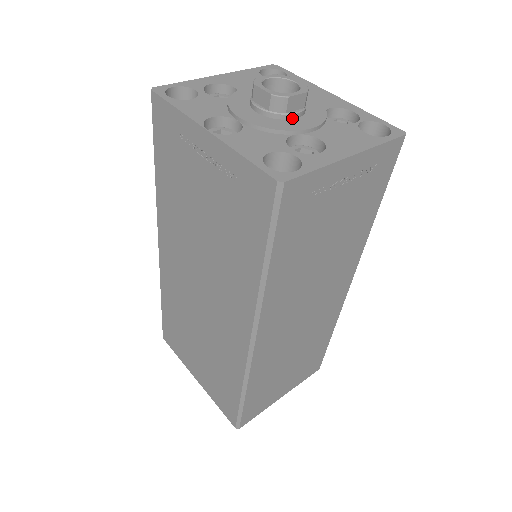
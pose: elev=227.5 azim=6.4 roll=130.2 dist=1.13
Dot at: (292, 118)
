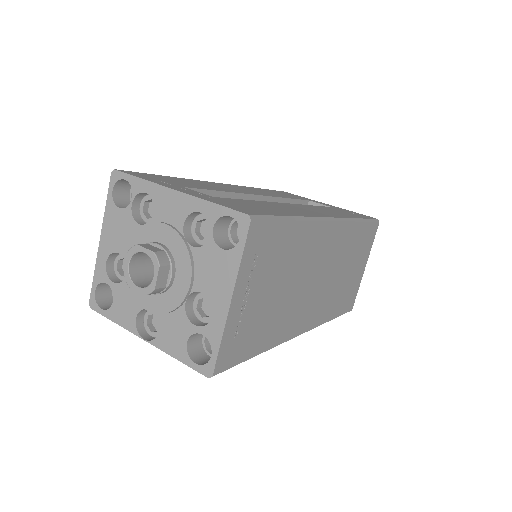
Dot at: (172, 282)
